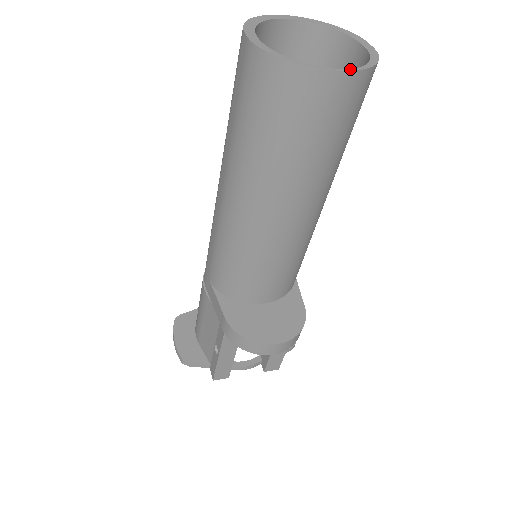
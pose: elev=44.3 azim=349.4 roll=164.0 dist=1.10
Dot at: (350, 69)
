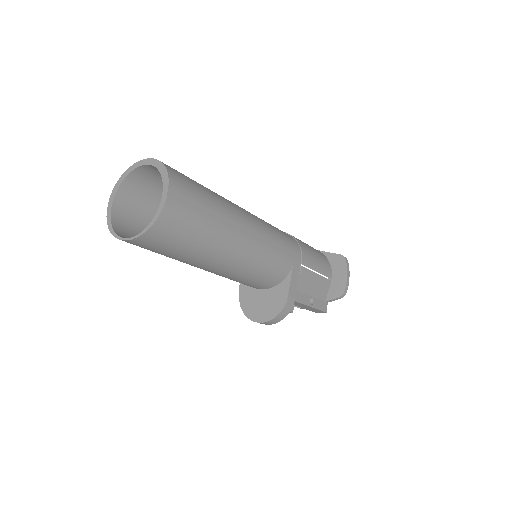
Dot at: (136, 236)
